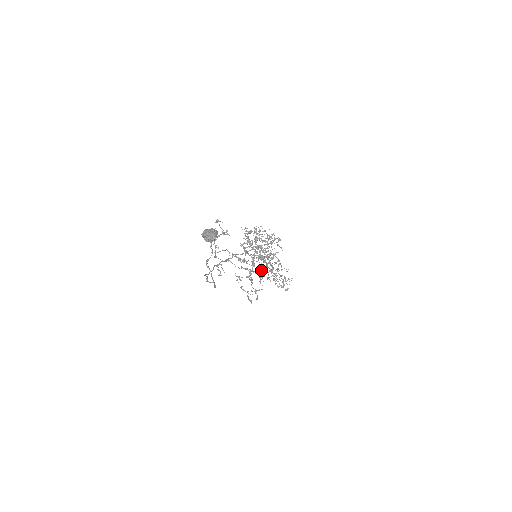
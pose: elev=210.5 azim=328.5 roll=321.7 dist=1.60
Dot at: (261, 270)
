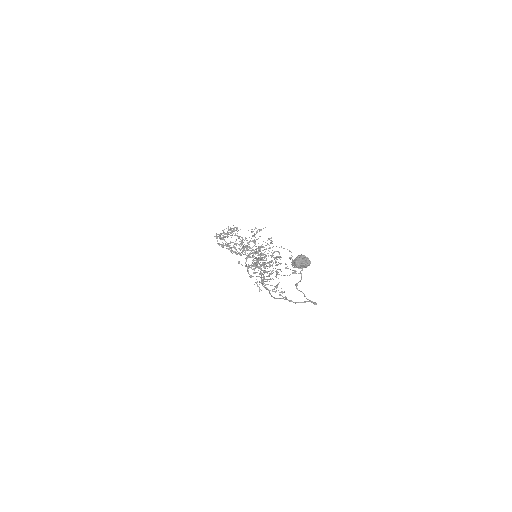
Dot at: (270, 266)
